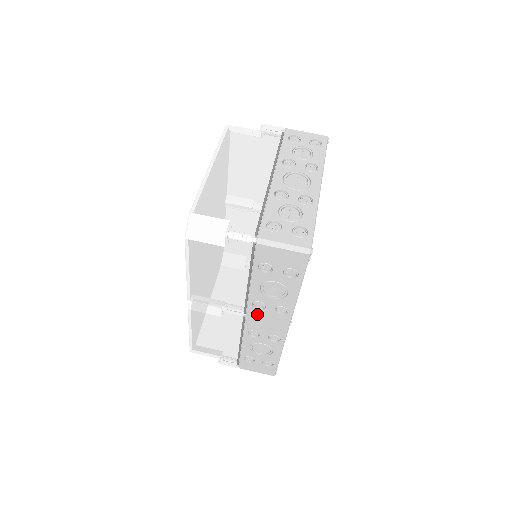
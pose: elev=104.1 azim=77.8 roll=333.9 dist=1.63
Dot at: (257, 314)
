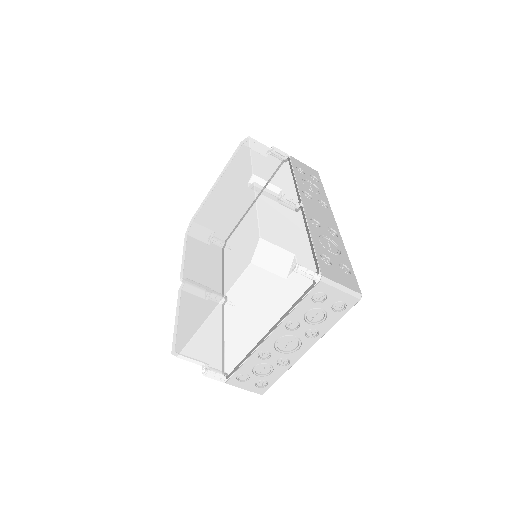
Dot at: occluded
